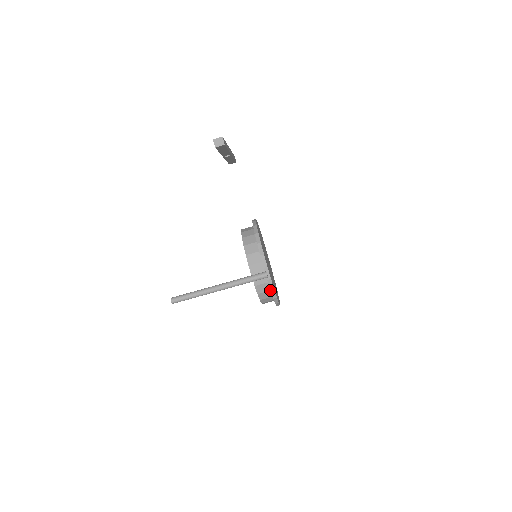
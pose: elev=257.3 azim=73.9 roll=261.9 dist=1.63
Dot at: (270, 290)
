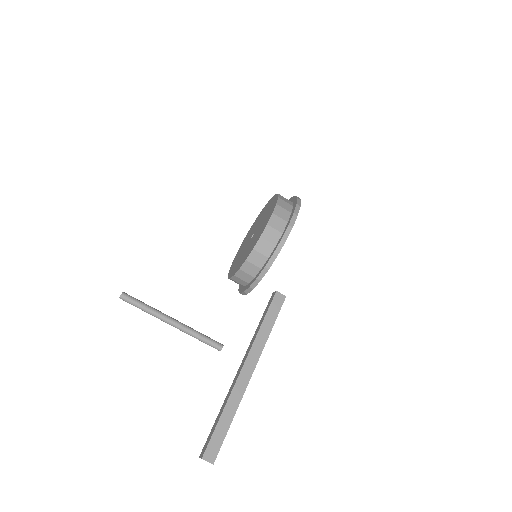
Dot at: occluded
